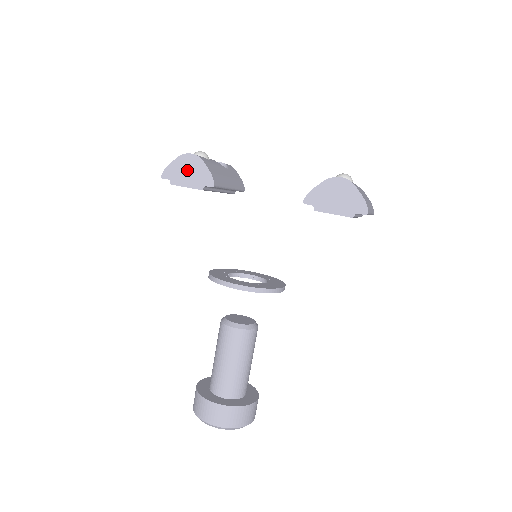
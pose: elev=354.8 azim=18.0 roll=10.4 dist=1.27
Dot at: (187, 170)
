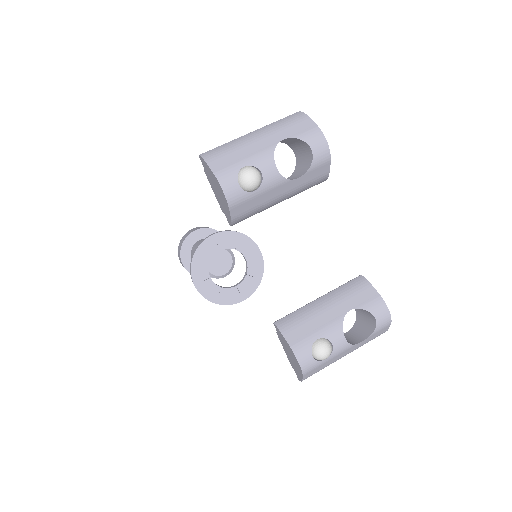
Dot at: (217, 189)
